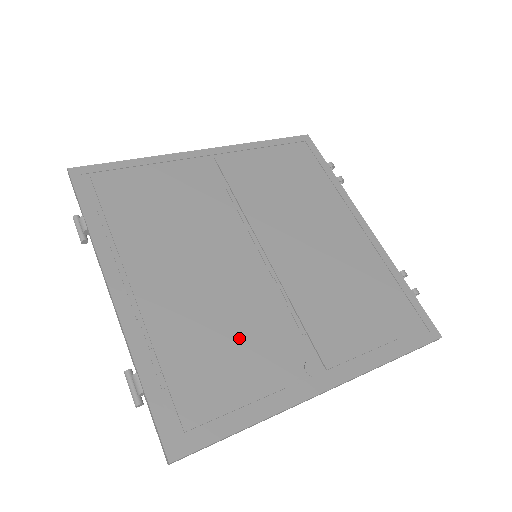
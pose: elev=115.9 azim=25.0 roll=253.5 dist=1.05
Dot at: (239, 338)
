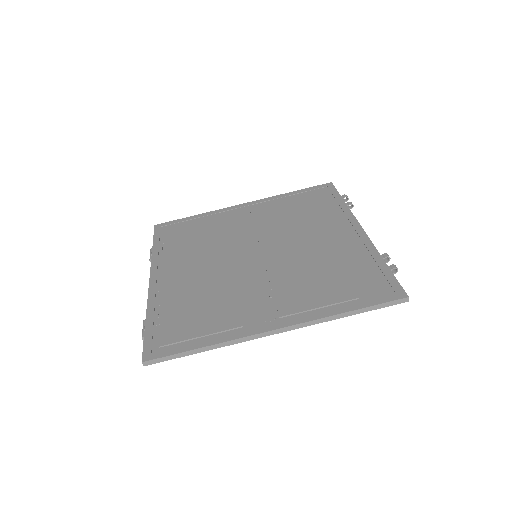
Dot at: (219, 299)
